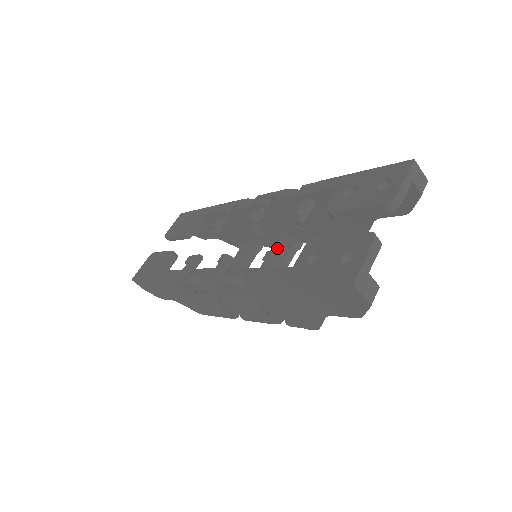
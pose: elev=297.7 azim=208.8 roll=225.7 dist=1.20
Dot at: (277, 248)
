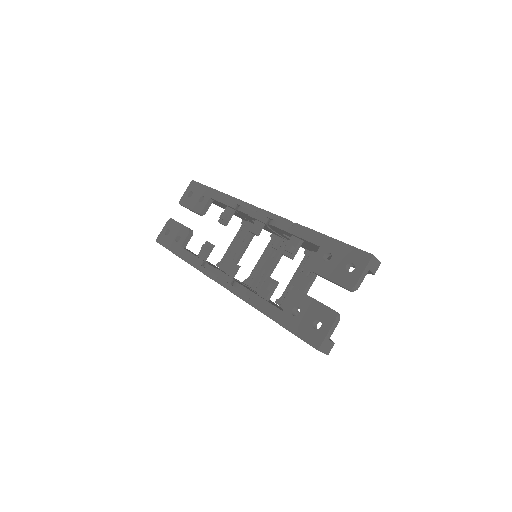
Dot at: (272, 242)
